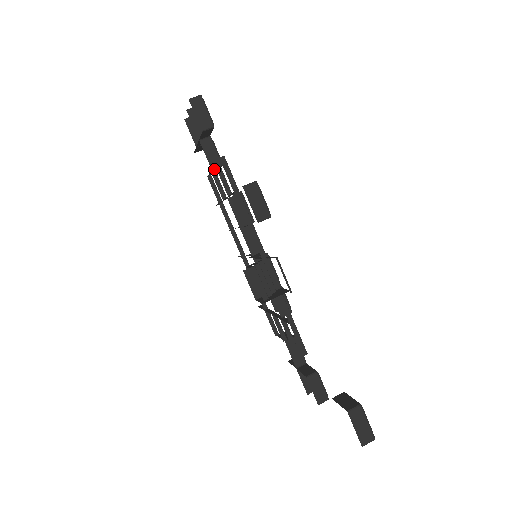
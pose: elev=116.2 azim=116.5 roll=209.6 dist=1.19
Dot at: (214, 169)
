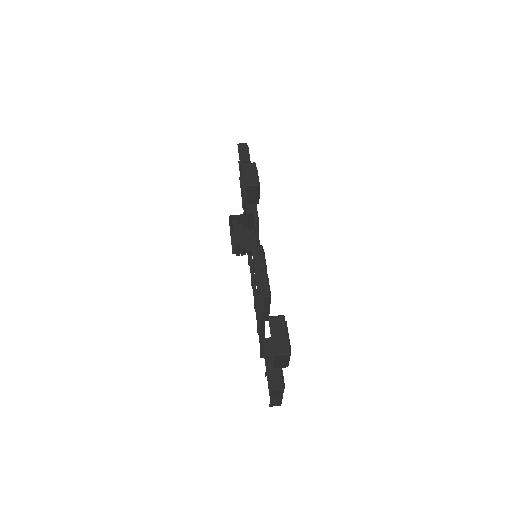
Dot at: occluded
